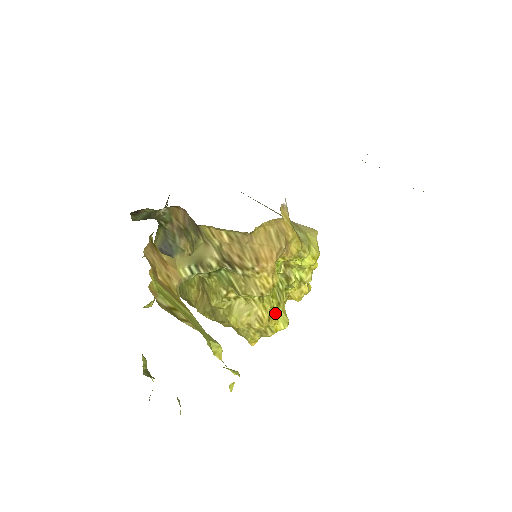
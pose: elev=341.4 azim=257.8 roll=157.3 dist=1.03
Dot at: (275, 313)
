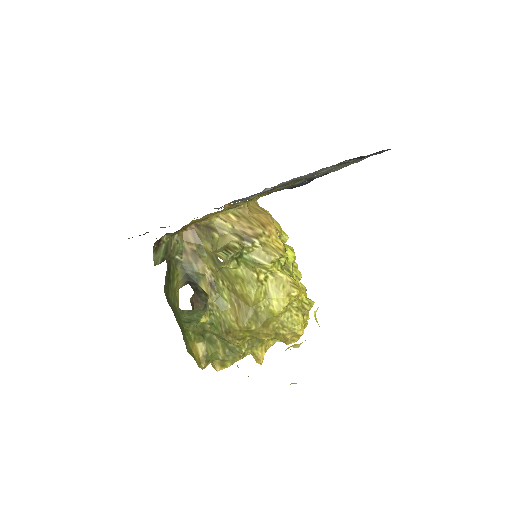
Dot at: occluded
